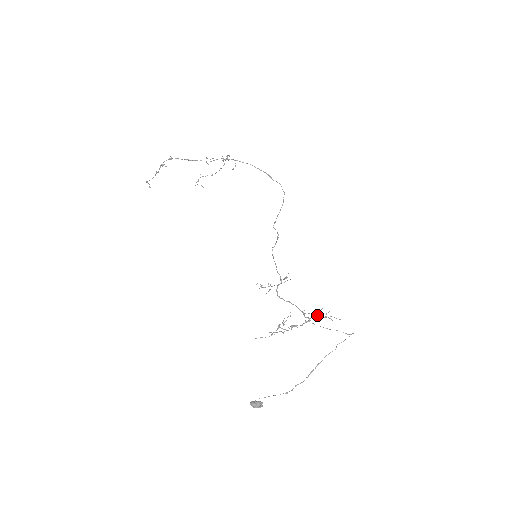
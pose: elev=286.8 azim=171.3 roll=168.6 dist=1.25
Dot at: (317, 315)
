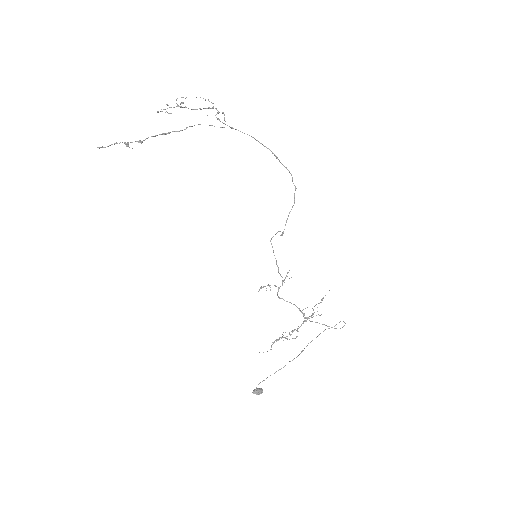
Dot at: occluded
